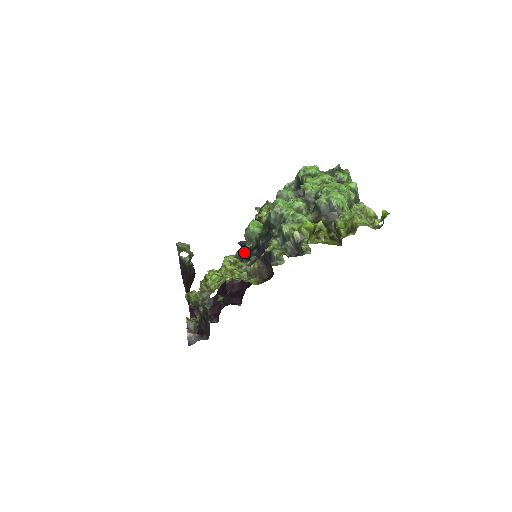
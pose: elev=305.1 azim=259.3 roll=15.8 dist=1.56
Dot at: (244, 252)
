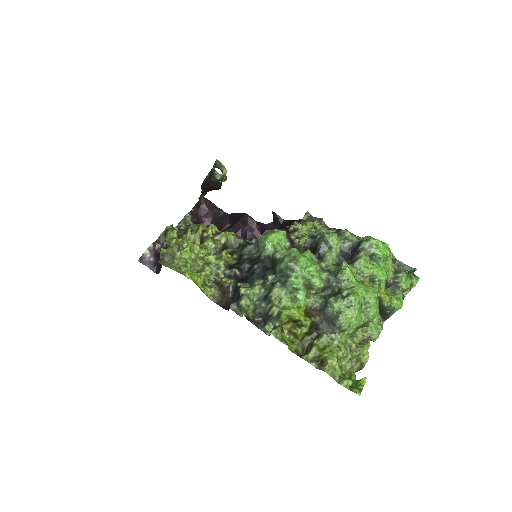
Dot at: (243, 249)
